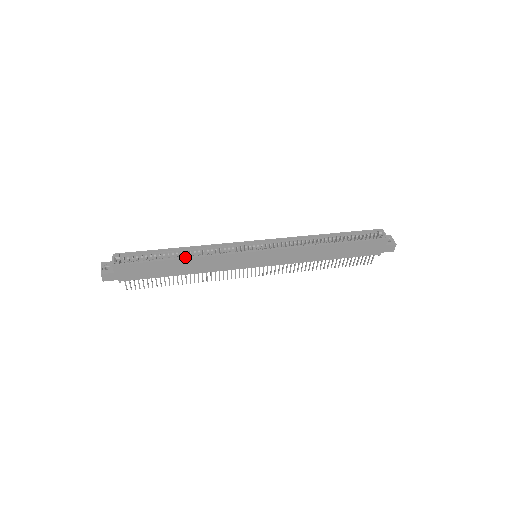
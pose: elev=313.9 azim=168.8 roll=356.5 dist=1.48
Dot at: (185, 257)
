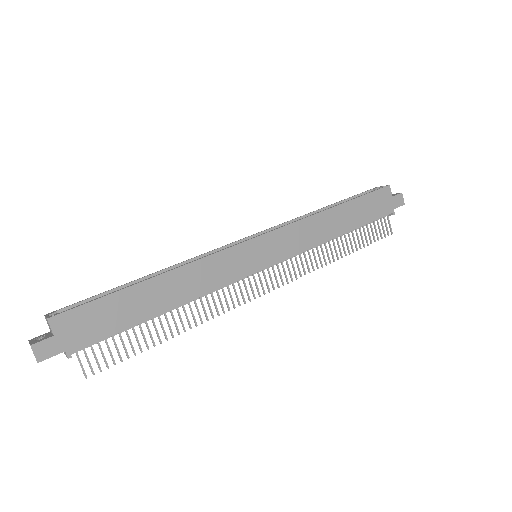
Dot at: (160, 274)
